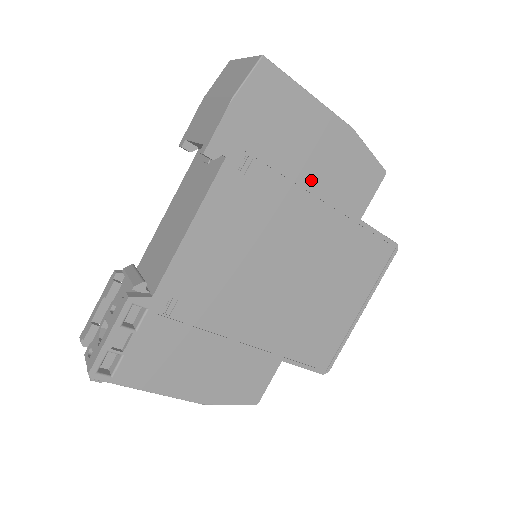
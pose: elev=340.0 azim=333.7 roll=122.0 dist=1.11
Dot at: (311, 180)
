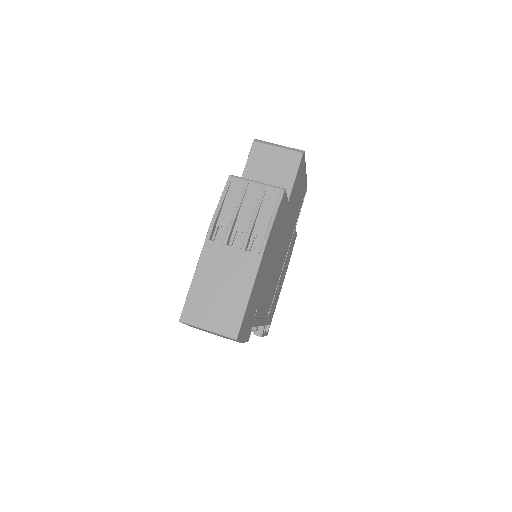
Dot at: (270, 259)
